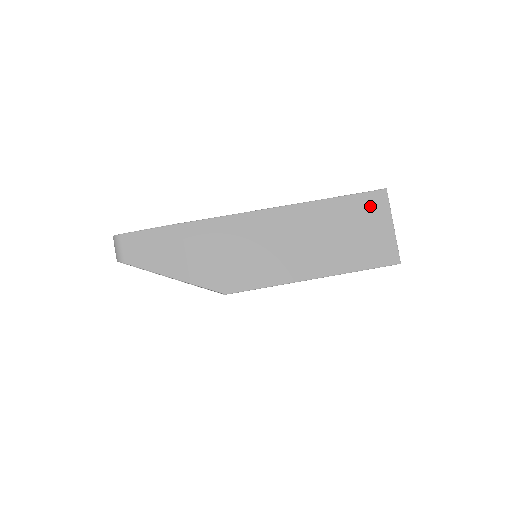
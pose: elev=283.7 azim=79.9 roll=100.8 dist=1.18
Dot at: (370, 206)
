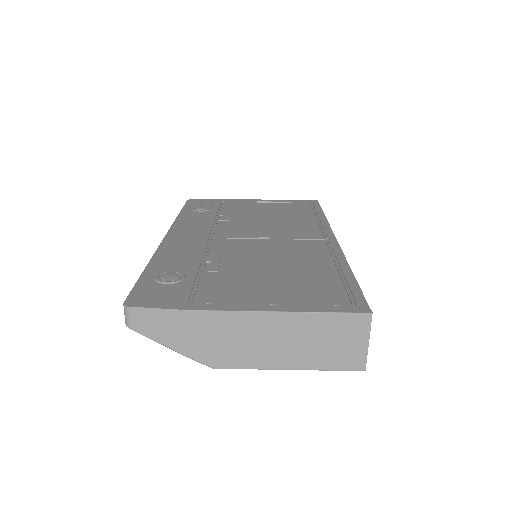
Dot at: (353, 325)
